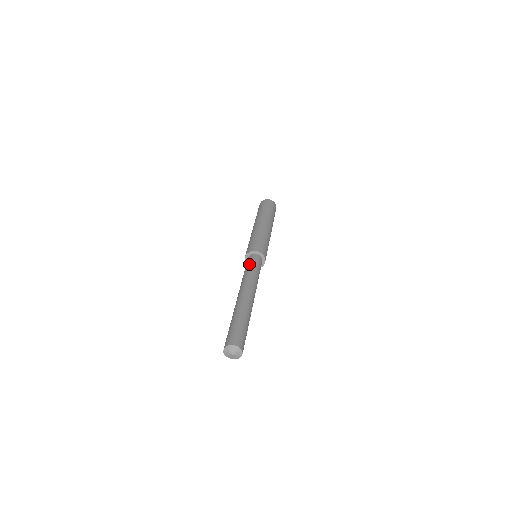
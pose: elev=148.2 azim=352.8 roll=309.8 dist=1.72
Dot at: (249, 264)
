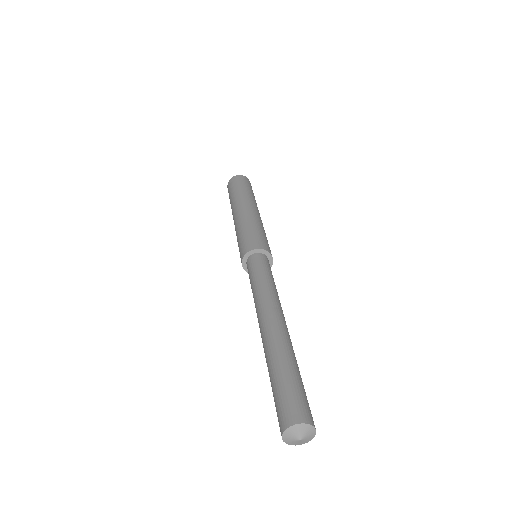
Dot at: (249, 278)
